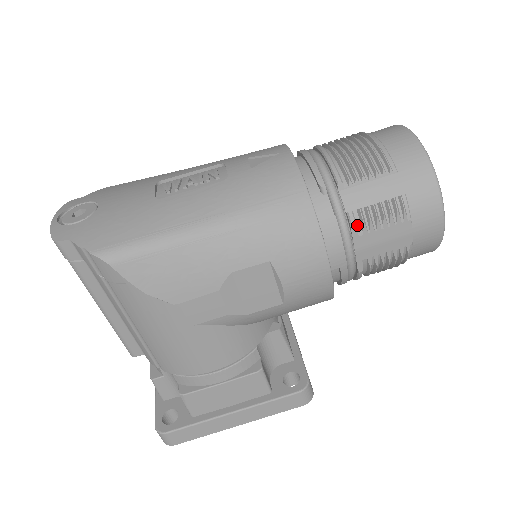
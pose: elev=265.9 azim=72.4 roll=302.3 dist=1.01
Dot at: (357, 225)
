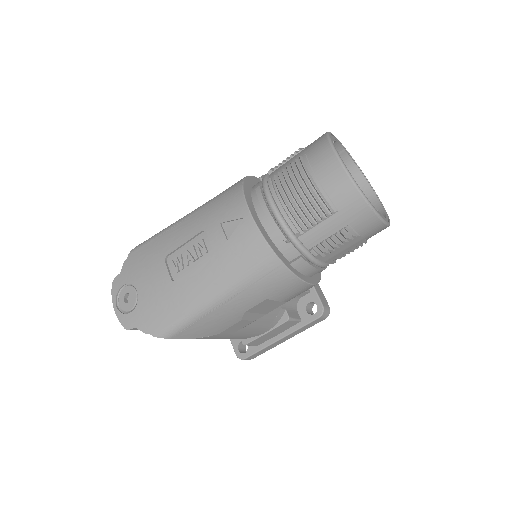
Dot at: (319, 253)
